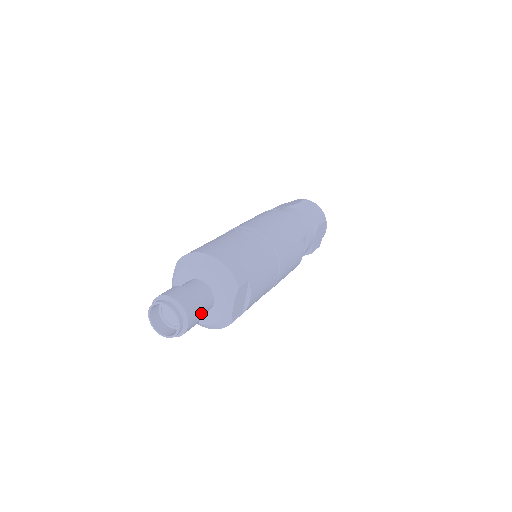
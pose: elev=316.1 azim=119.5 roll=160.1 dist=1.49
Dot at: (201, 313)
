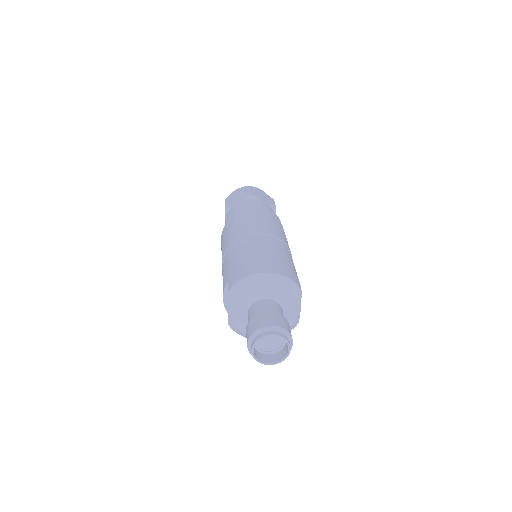
Dot at: occluded
